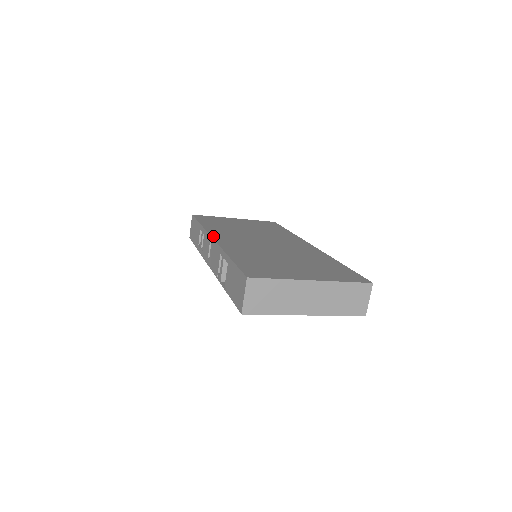
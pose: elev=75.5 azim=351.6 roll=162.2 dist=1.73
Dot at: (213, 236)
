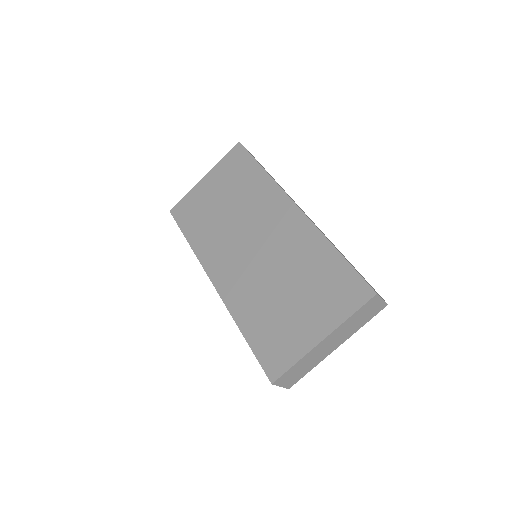
Dot at: (210, 276)
